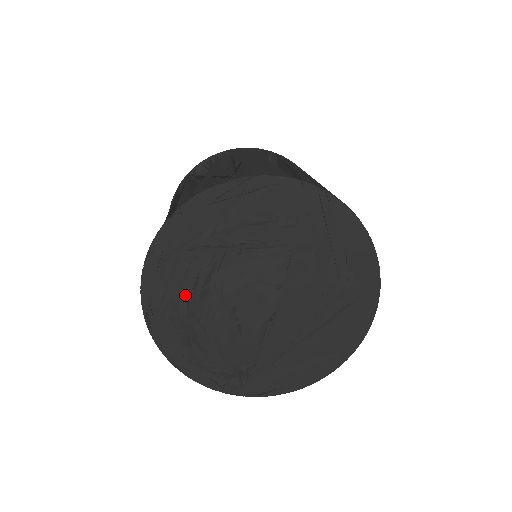
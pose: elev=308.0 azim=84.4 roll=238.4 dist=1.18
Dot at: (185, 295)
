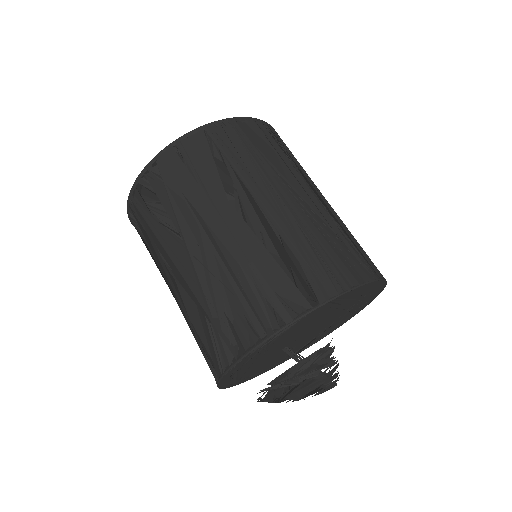
Dot at: (268, 401)
